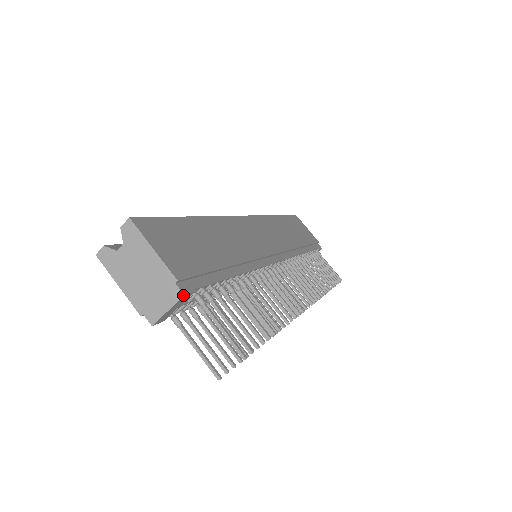
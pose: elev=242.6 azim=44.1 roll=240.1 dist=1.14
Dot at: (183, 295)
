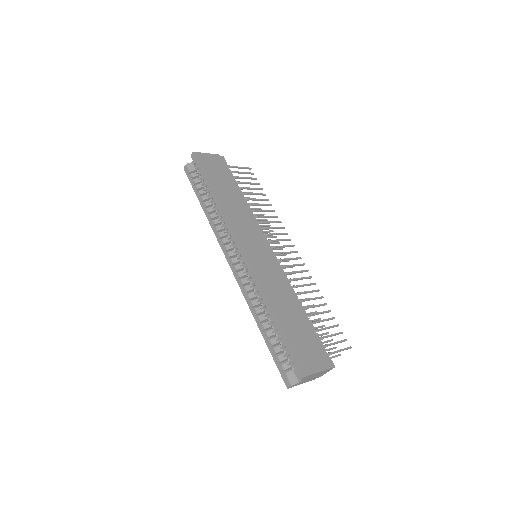
Dot at: occluded
